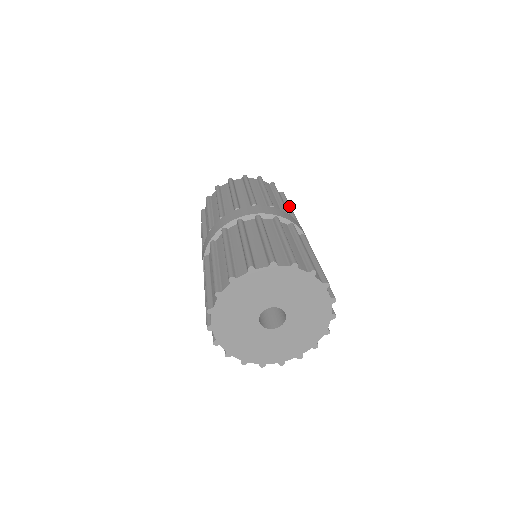
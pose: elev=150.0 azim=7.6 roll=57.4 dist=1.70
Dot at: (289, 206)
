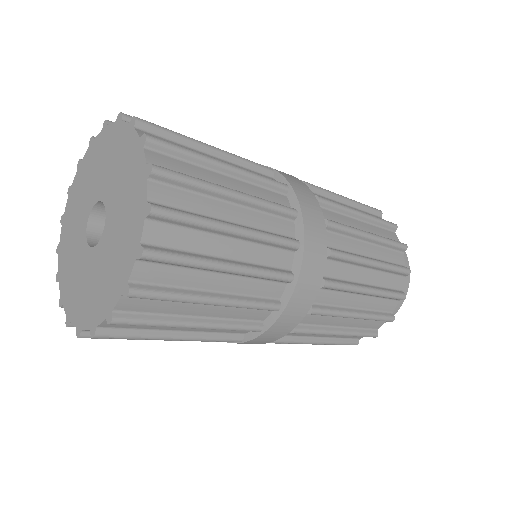
Dot at: occluded
